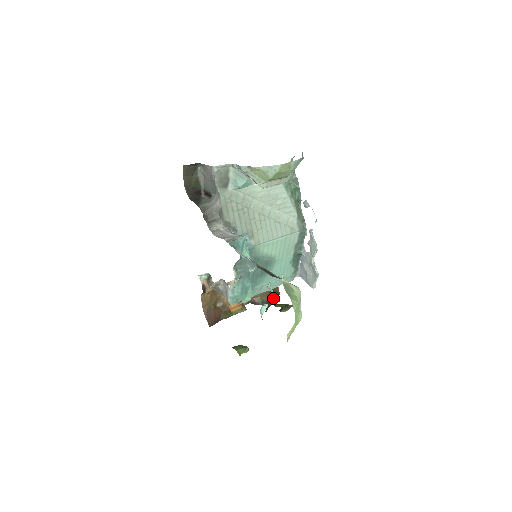
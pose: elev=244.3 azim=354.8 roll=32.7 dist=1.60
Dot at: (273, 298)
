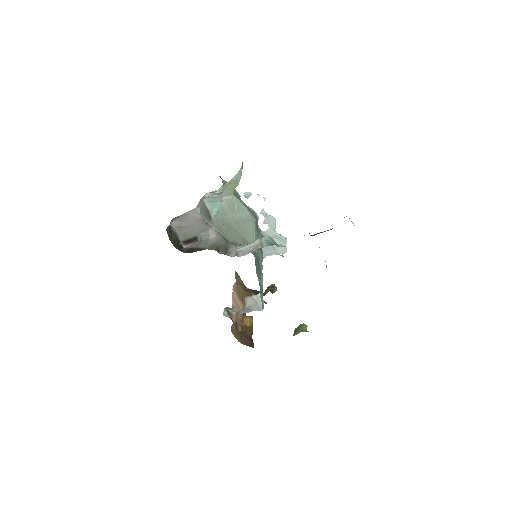
Dot at: (255, 293)
